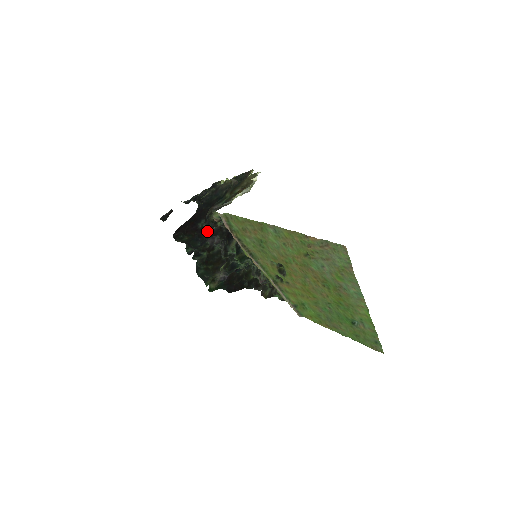
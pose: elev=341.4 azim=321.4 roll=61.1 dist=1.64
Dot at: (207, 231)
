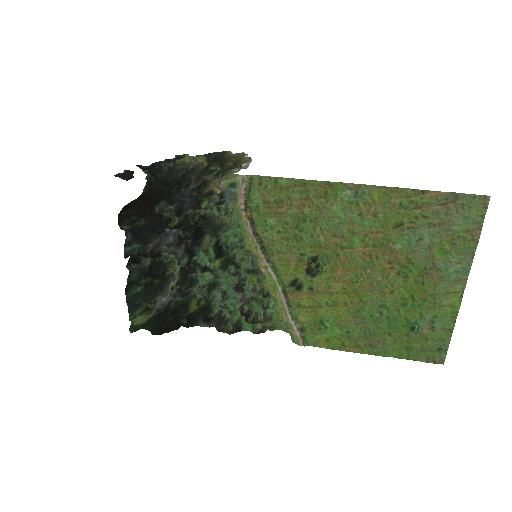
Dot at: (170, 218)
